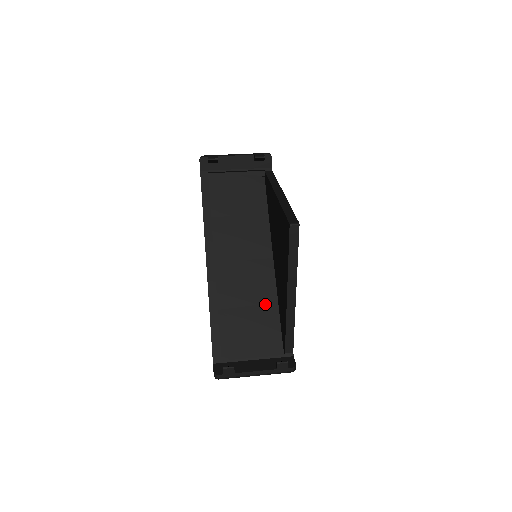
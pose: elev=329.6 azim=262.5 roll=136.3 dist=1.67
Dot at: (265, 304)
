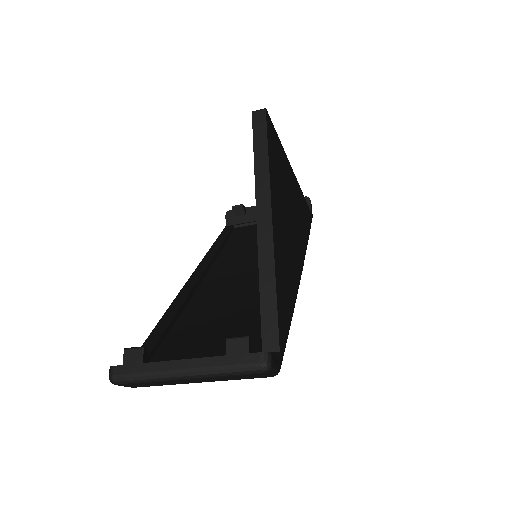
Dot at: (255, 307)
